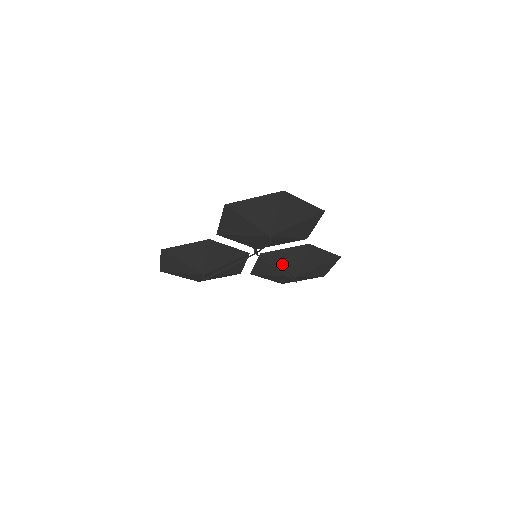
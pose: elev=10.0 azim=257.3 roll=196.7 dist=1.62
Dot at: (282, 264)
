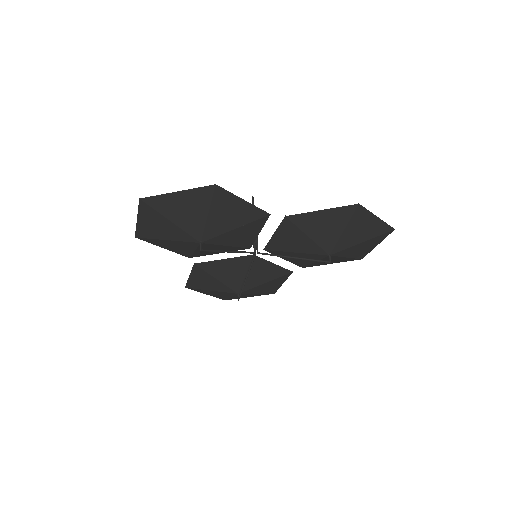
Dot at: (296, 249)
